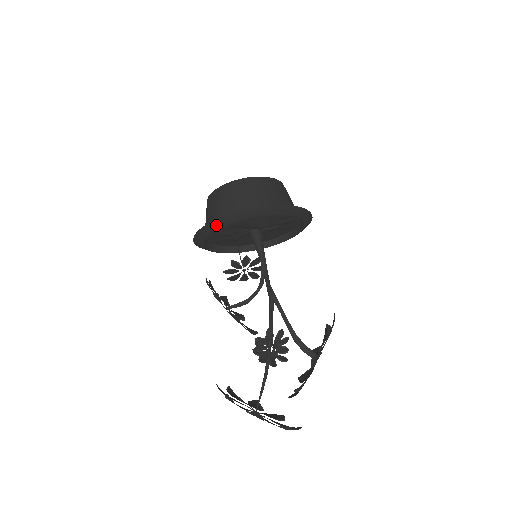
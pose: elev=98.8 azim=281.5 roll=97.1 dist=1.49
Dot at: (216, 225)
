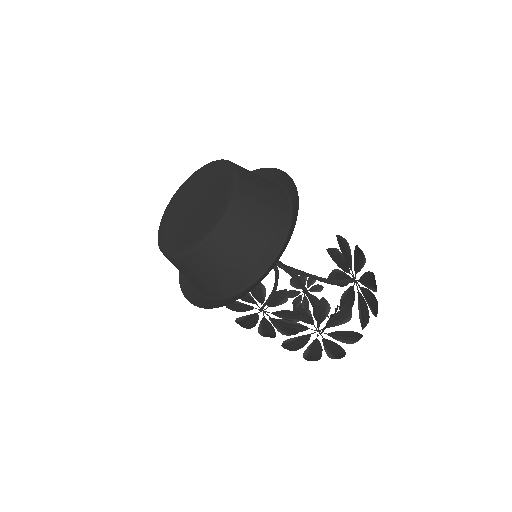
Dot at: (227, 302)
